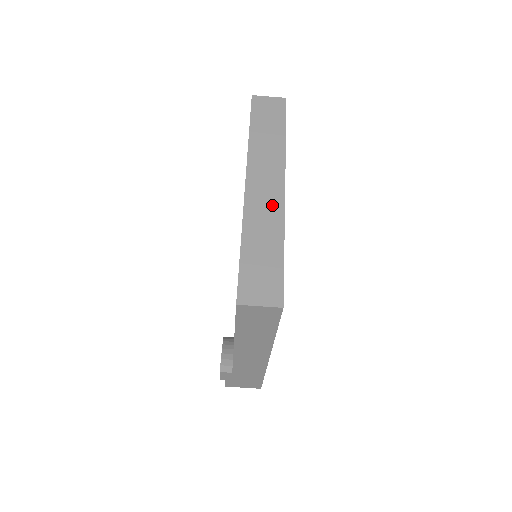
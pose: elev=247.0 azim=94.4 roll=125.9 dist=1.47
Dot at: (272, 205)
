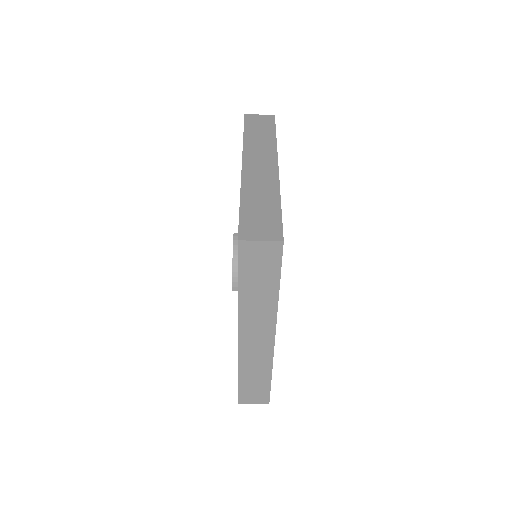
Dot at: (263, 352)
